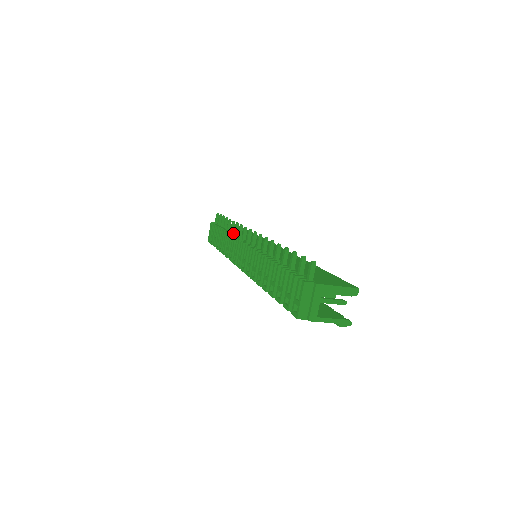
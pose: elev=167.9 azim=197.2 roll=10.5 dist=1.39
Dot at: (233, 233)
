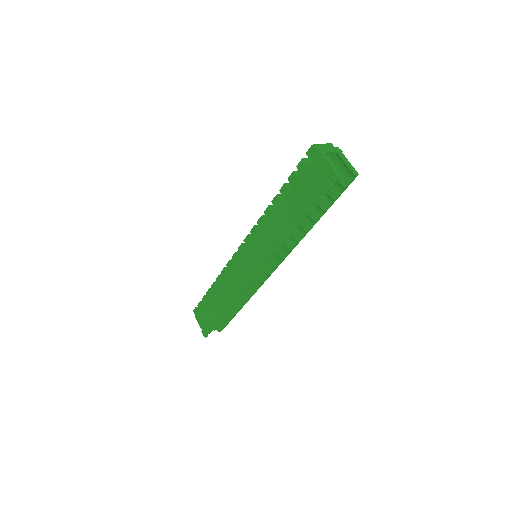
Dot at: occluded
